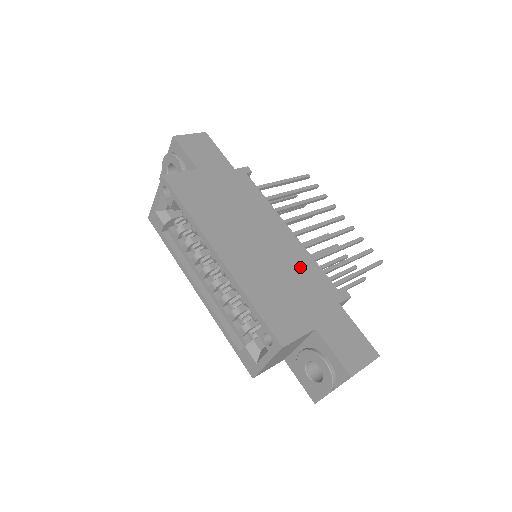
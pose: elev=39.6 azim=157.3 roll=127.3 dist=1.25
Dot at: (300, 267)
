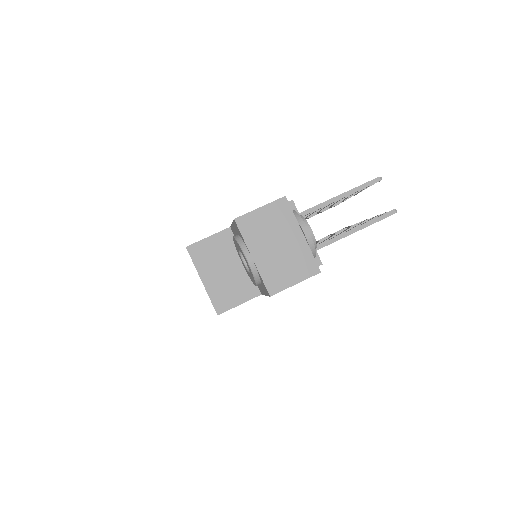
Dot at: occluded
